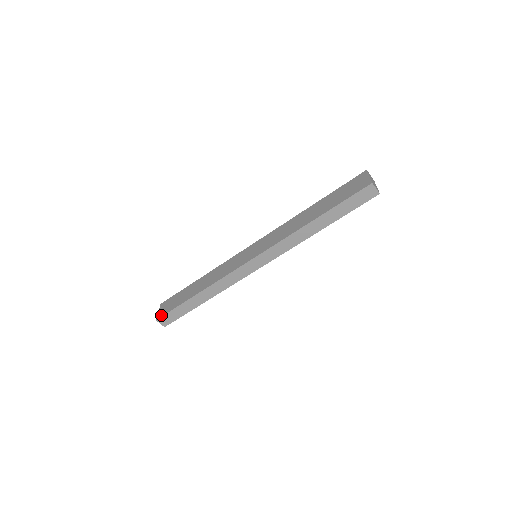
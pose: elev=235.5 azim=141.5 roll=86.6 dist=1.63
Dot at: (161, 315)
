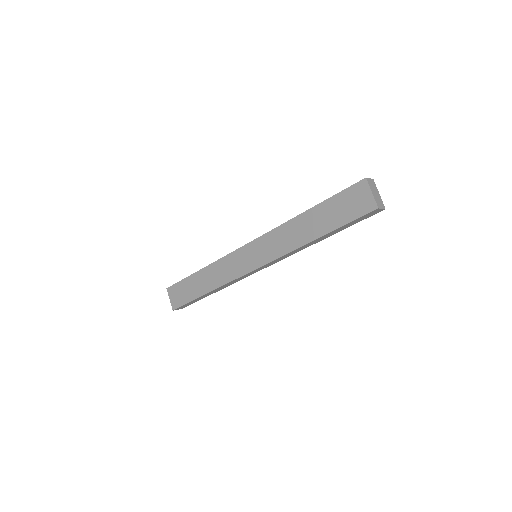
Dot at: (176, 307)
